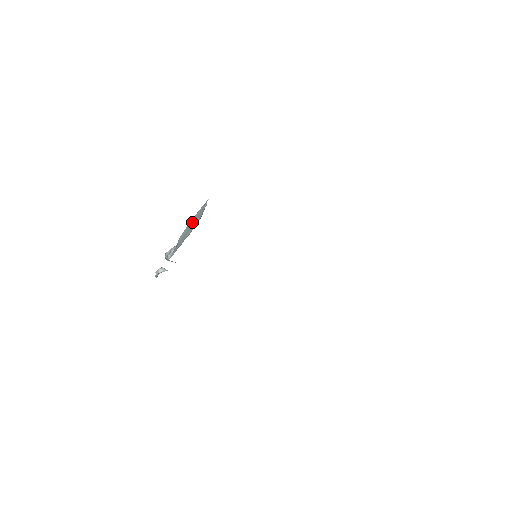
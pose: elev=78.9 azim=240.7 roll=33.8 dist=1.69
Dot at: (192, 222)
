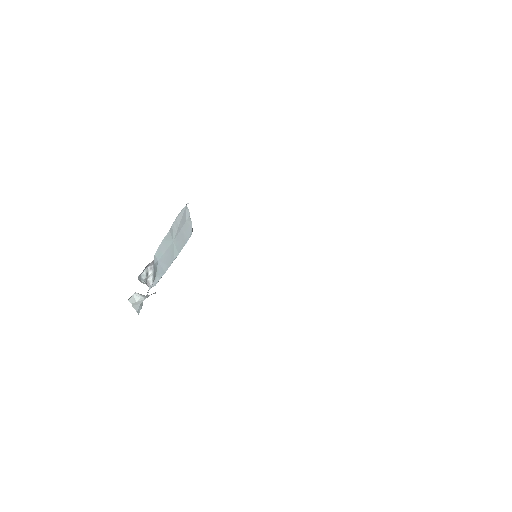
Dot at: (173, 235)
